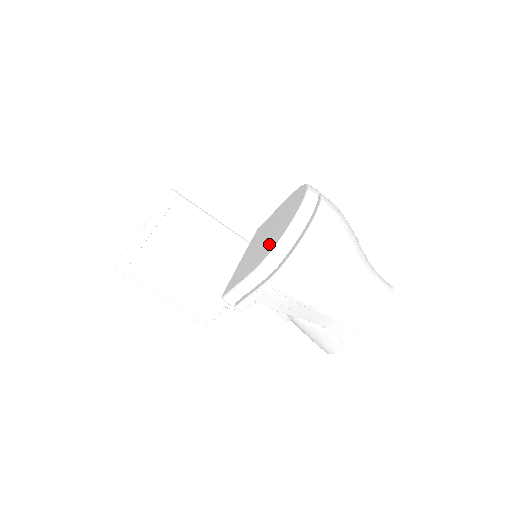
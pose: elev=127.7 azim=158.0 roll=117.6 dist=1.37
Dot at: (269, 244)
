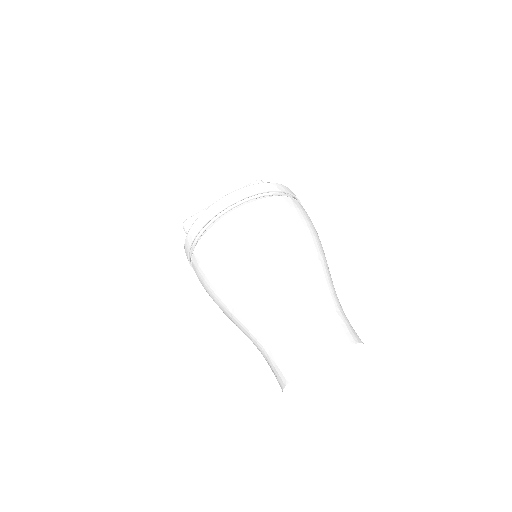
Dot at: occluded
